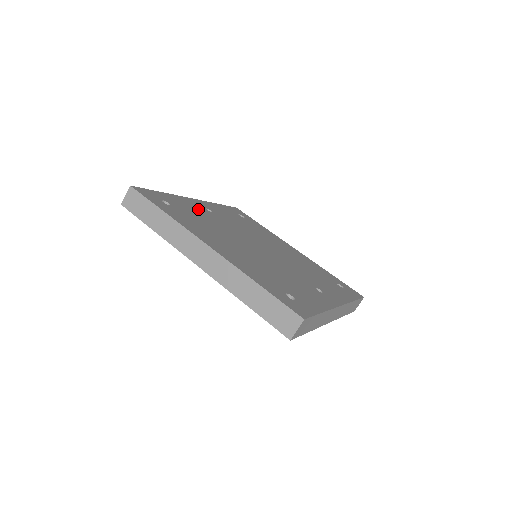
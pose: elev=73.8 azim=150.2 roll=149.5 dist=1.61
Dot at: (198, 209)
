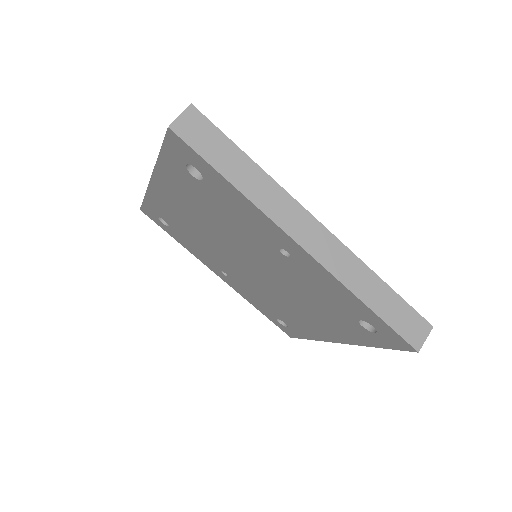
Dot at: occluded
